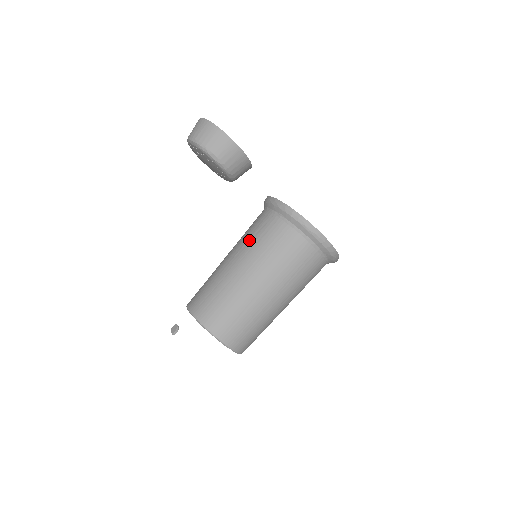
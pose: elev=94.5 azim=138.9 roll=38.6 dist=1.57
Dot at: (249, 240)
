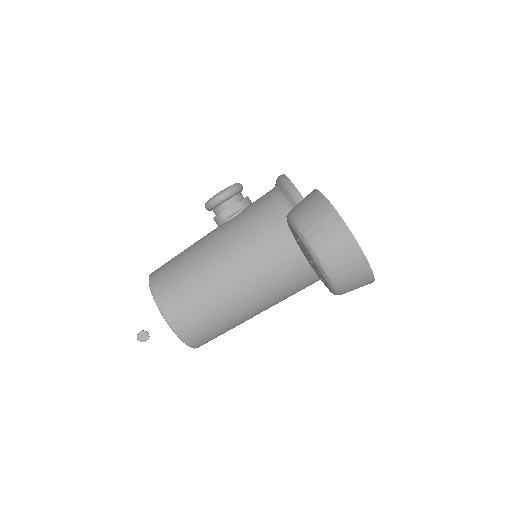
Dot at: (268, 263)
